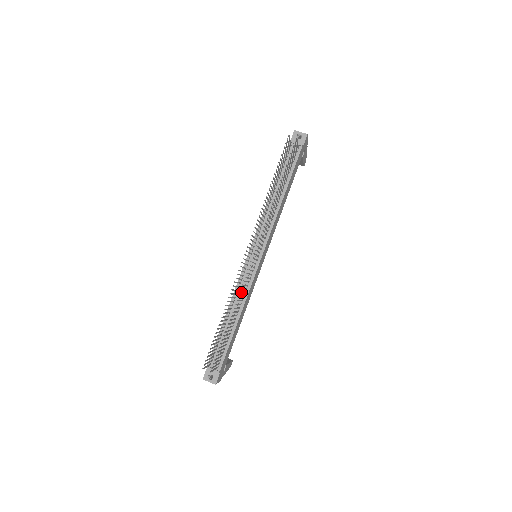
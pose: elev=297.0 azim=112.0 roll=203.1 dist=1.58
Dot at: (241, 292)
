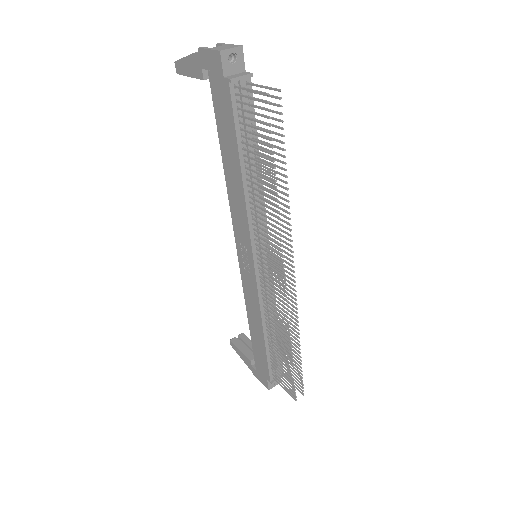
Dot at: (290, 315)
